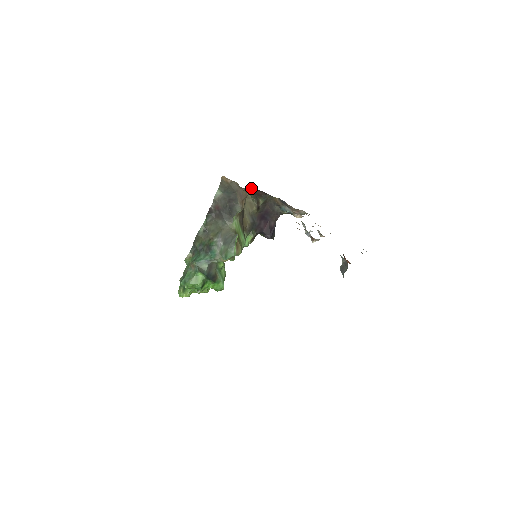
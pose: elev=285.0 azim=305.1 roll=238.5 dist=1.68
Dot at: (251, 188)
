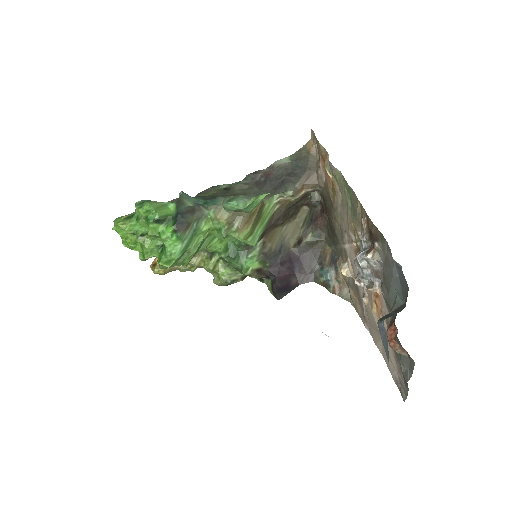
Dot at: (314, 210)
